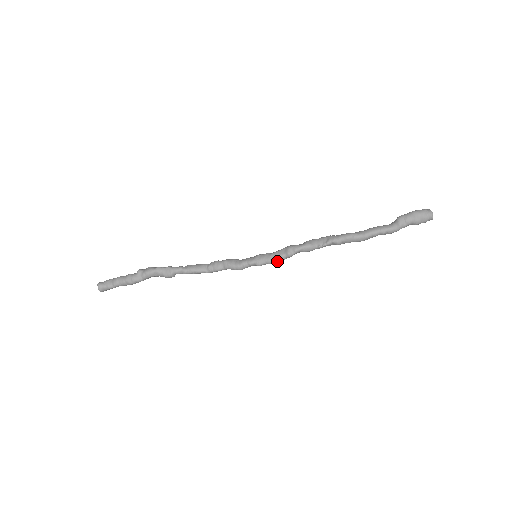
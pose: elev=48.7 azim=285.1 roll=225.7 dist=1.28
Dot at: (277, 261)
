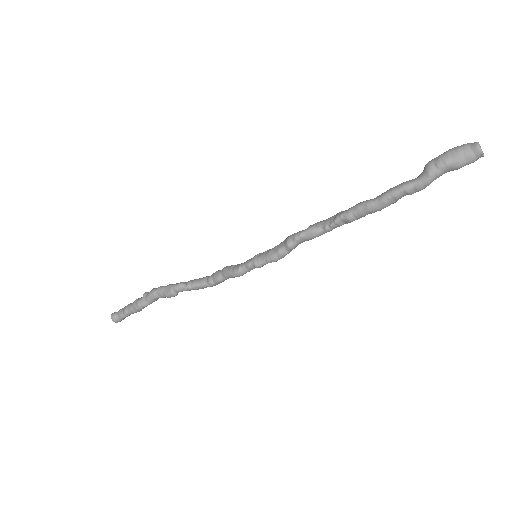
Dot at: (277, 257)
